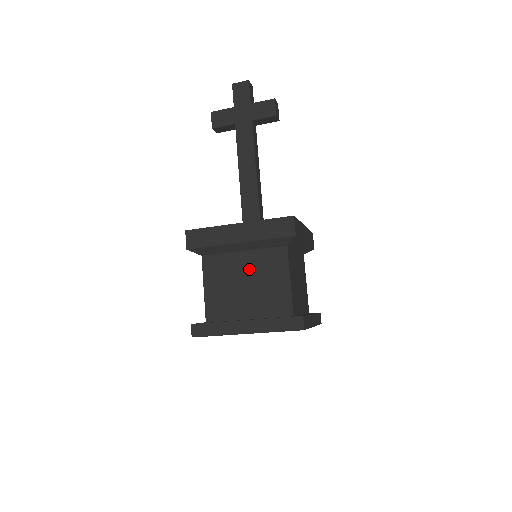
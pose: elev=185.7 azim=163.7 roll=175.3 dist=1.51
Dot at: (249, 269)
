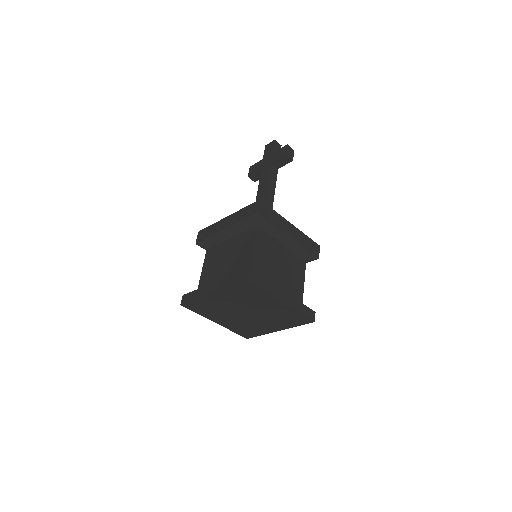
Dot at: (230, 250)
